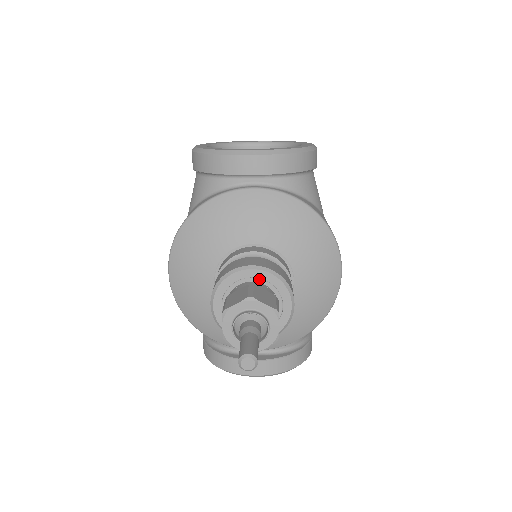
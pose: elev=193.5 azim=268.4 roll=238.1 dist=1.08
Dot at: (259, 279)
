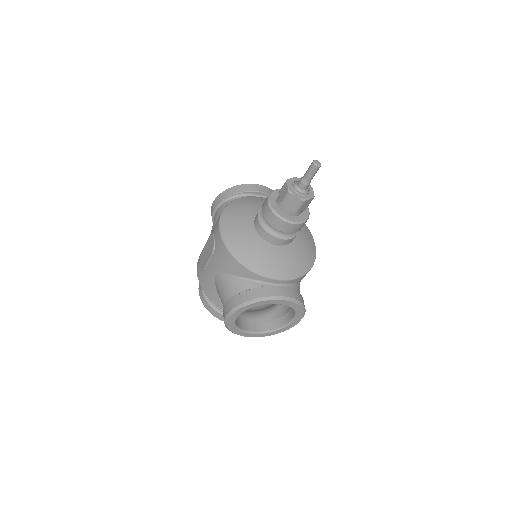
Dot at: occluded
